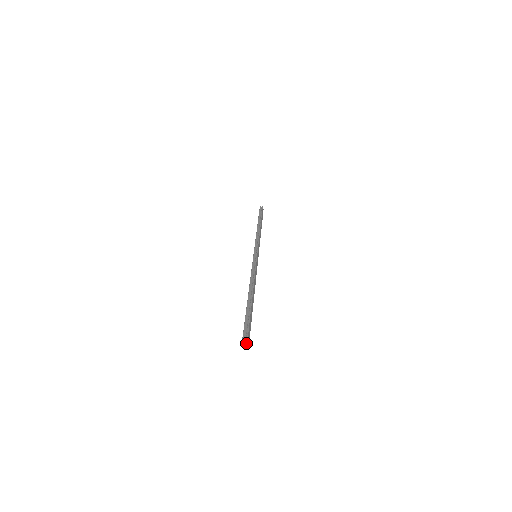
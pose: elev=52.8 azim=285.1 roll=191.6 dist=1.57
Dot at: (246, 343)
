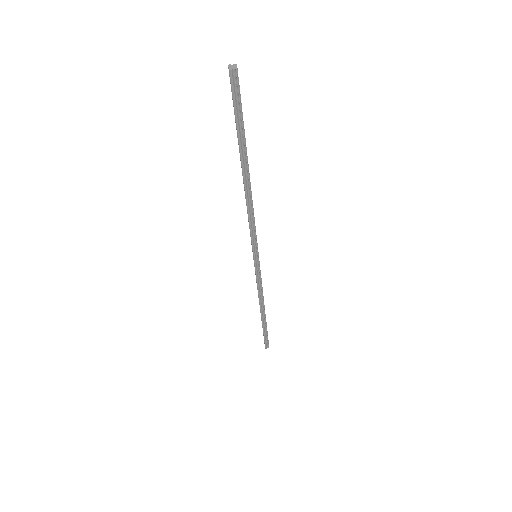
Dot at: (233, 68)
